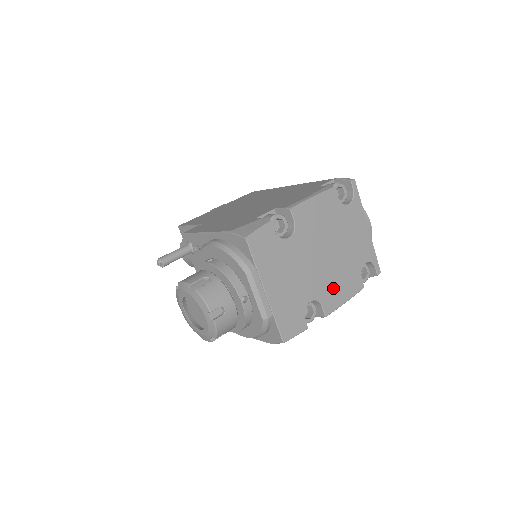
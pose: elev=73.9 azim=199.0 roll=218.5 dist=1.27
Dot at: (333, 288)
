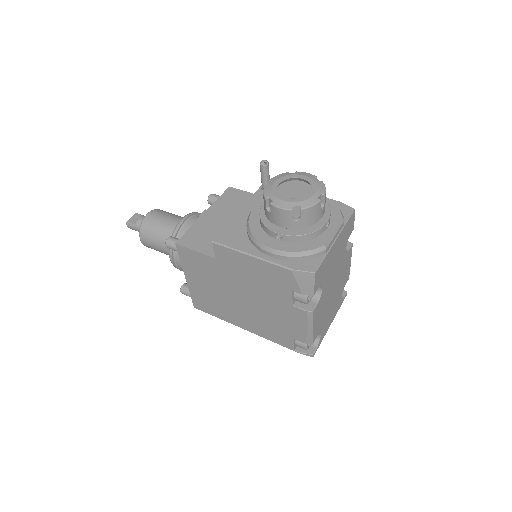
Dot at: (321, 309)
